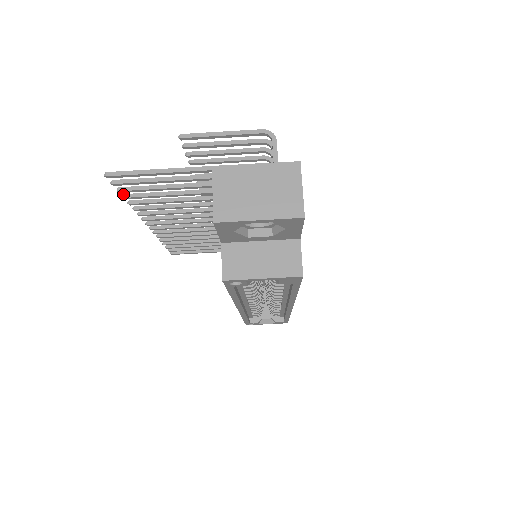
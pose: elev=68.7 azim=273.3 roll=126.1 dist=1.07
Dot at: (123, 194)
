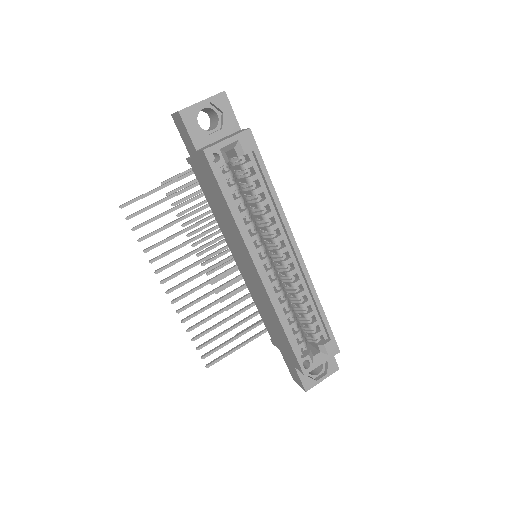
Dot at: occluded
